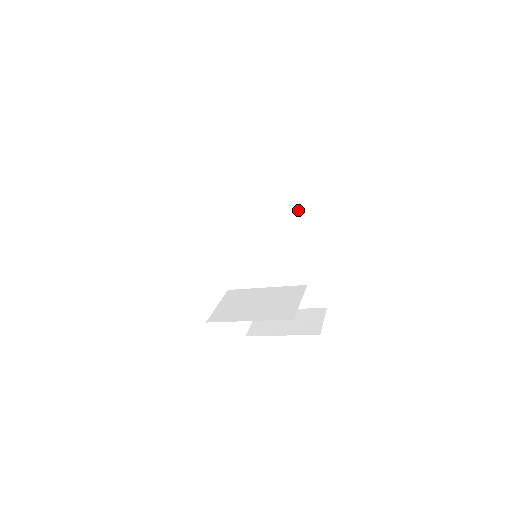
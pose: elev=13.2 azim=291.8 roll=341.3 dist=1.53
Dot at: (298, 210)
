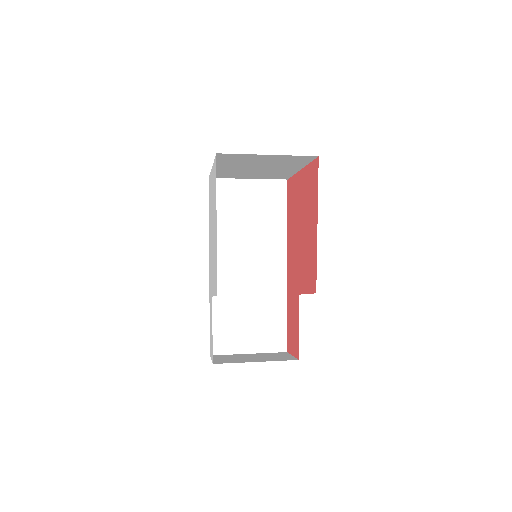
Dot at: (283, 237)
